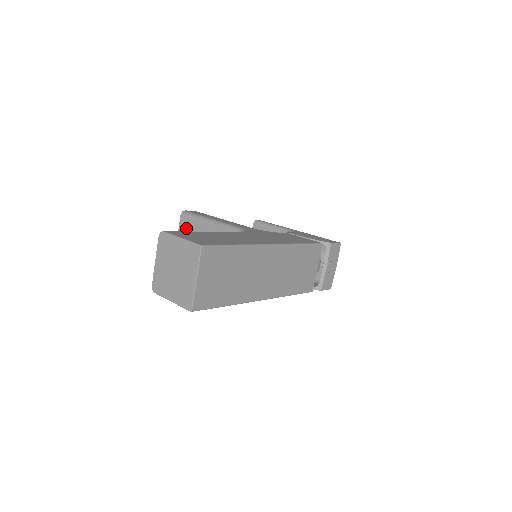
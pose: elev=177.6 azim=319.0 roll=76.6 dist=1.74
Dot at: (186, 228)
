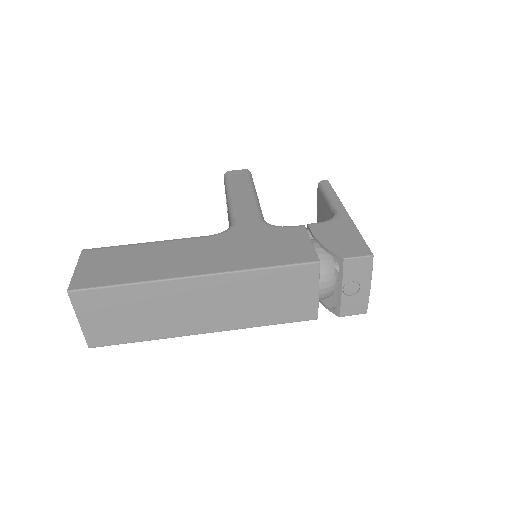
Dot at: occluded
